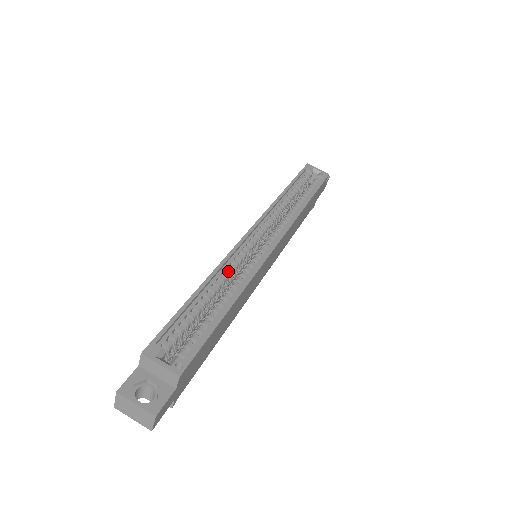
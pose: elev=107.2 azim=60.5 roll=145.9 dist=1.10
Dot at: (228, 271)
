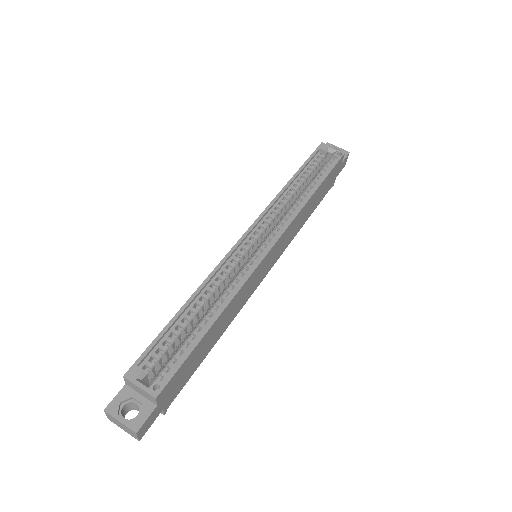
Dot at: (218, 281)
